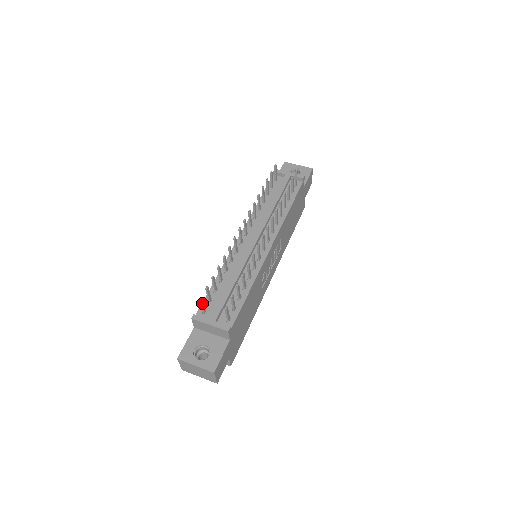
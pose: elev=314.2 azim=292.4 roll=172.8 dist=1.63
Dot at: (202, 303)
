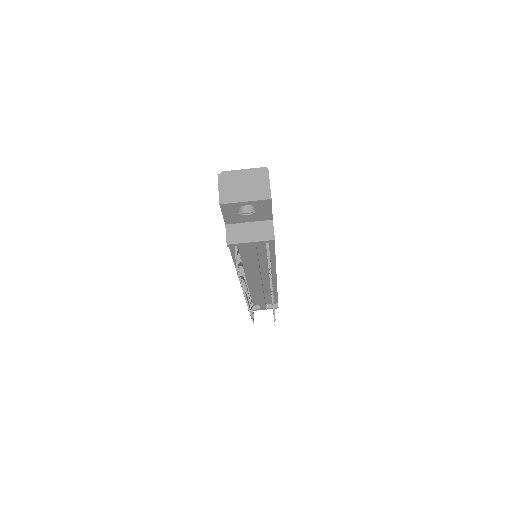
Dot at: (253, 317)
